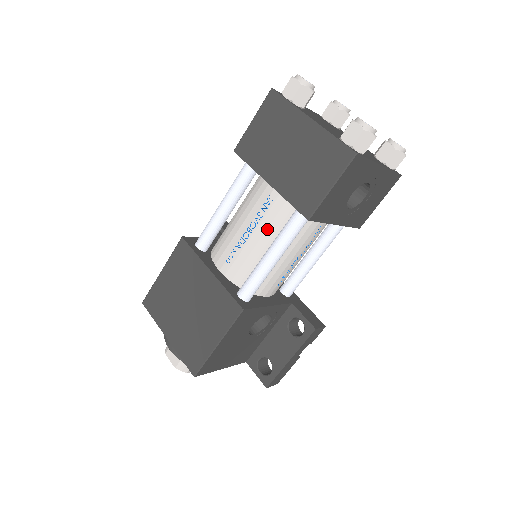
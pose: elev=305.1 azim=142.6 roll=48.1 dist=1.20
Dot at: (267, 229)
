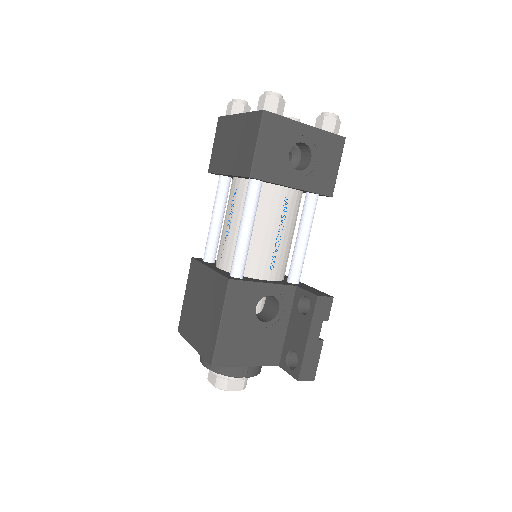
Dot at: (239, 213)
